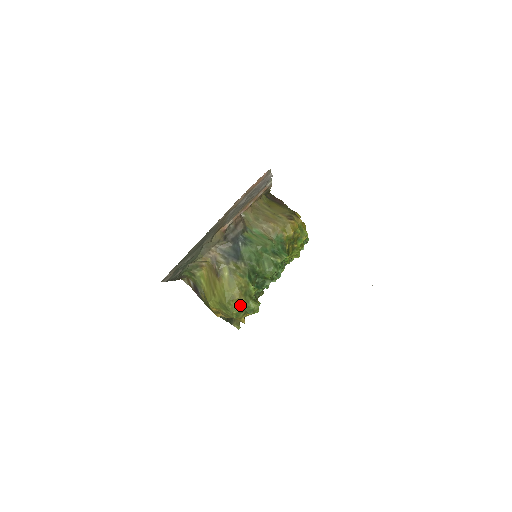
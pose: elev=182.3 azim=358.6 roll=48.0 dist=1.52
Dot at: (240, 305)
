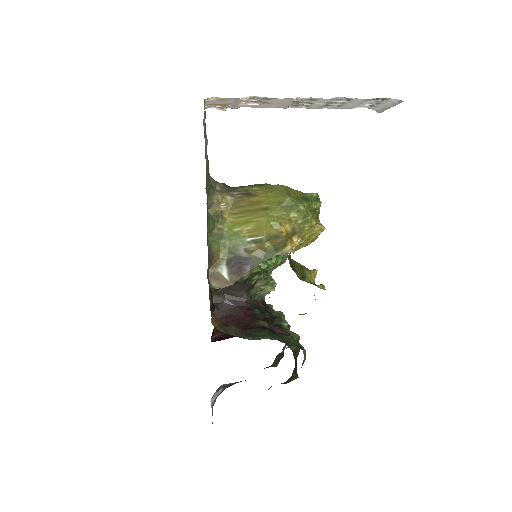
Dot at: (301, 197)
